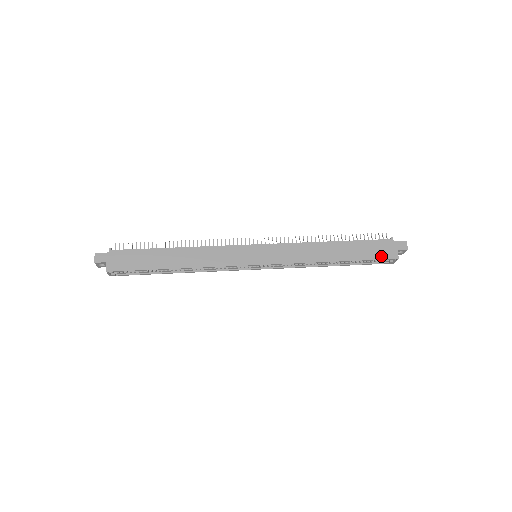
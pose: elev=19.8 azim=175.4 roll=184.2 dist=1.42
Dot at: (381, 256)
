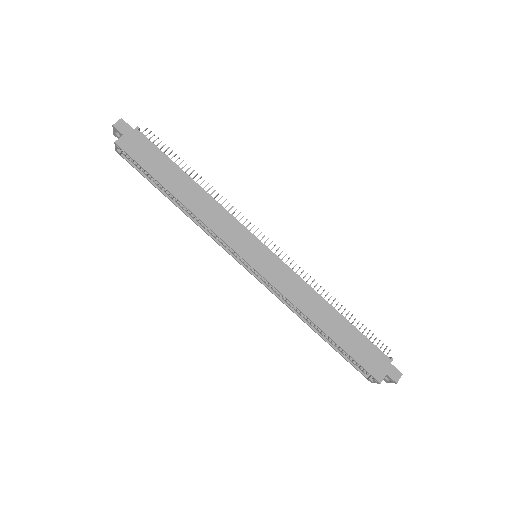
Dot at: (367, 365)
